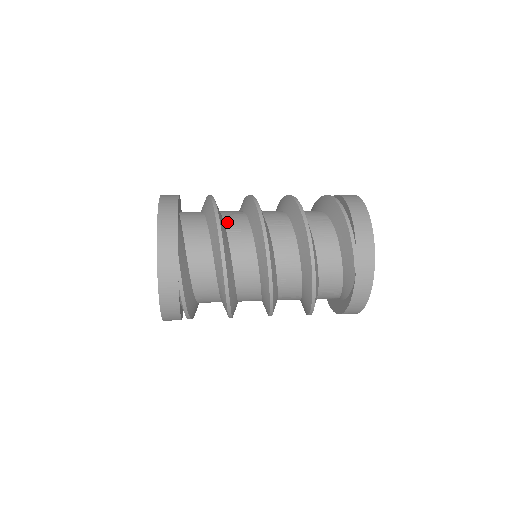
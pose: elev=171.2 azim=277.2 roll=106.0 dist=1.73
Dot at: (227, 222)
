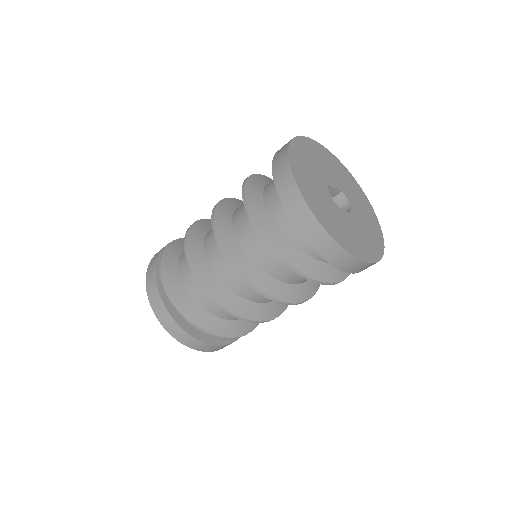
Dot at: occluded
